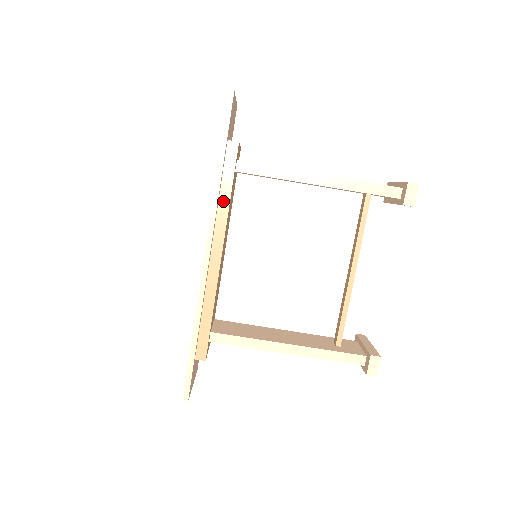
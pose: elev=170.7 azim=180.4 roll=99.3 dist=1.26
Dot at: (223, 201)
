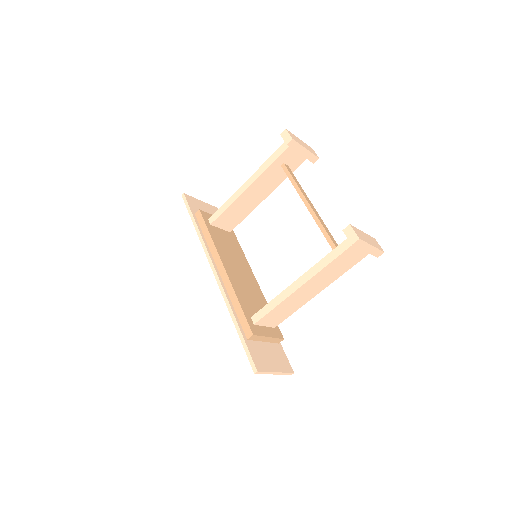
Dot at: (208, 240)
